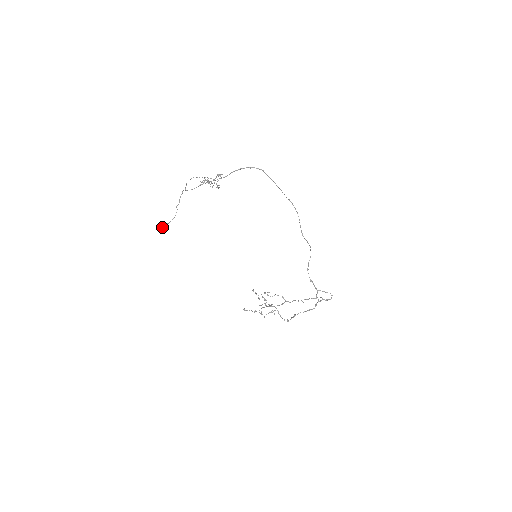
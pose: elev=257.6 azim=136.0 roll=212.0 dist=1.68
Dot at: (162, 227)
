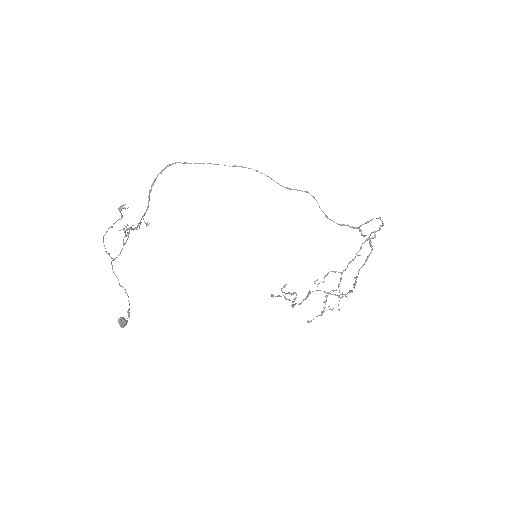
Dot at: (120, 321)
